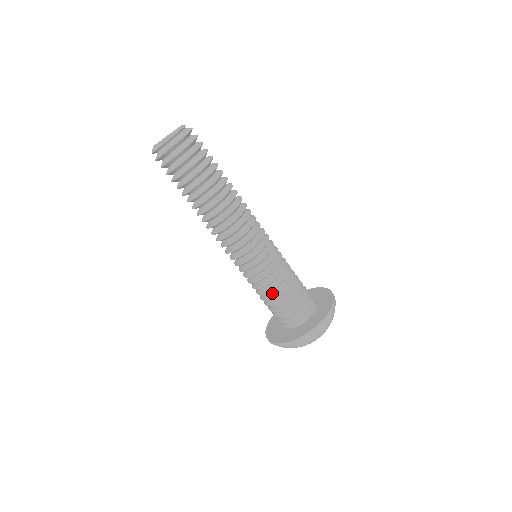
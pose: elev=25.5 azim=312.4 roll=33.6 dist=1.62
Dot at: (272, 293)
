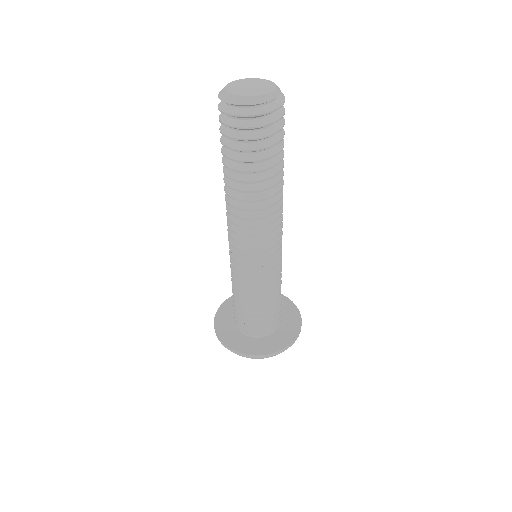
Dot at: (261, 301)
